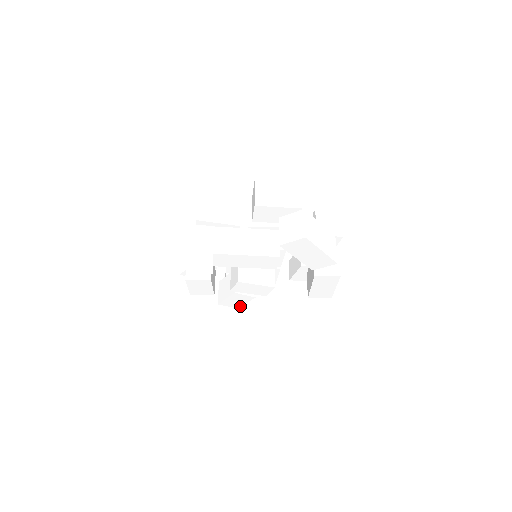
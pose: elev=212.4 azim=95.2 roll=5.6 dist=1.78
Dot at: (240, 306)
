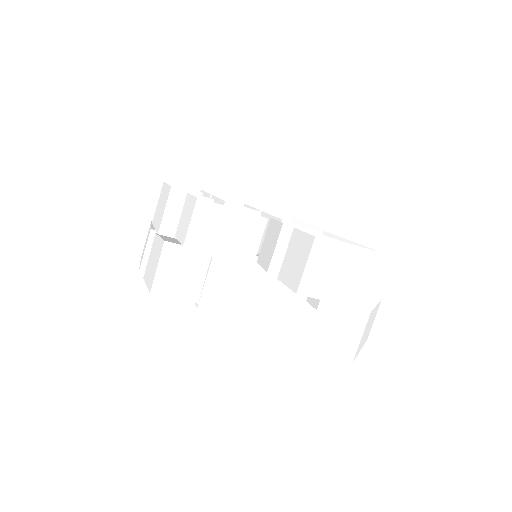
Dot at: occluded
